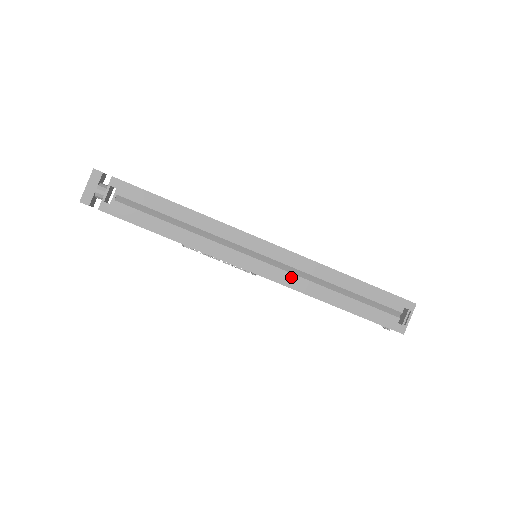
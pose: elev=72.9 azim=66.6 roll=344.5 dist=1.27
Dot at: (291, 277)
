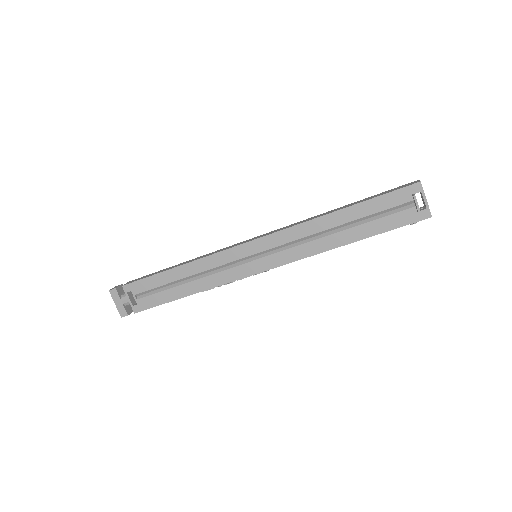
Dot at: (293, 251)
